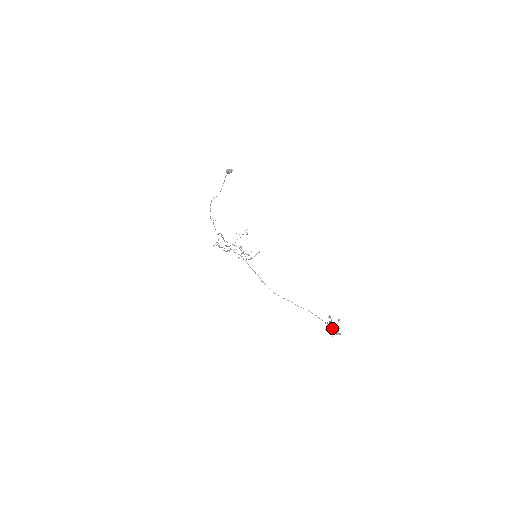
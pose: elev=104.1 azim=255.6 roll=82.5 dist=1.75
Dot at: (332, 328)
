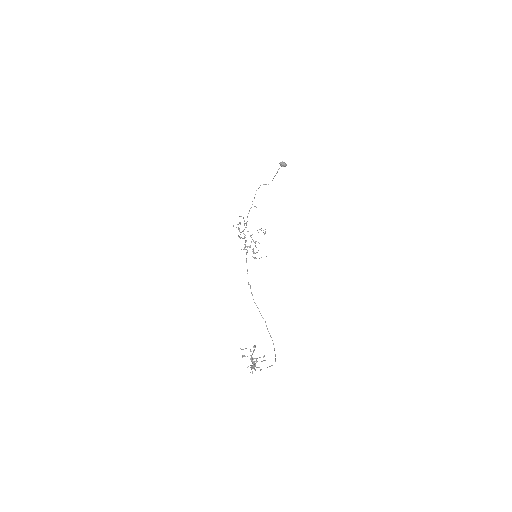
Dot at: (269, 366)
